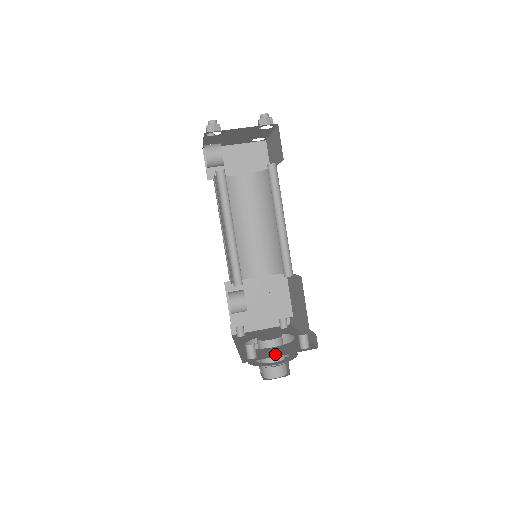
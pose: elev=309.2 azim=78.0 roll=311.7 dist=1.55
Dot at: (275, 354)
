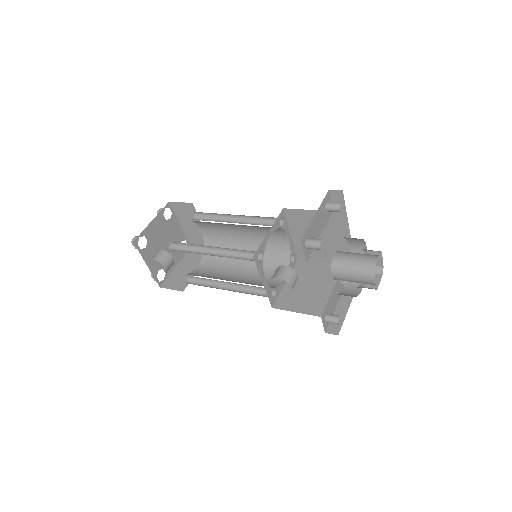
Dot at: occluded
